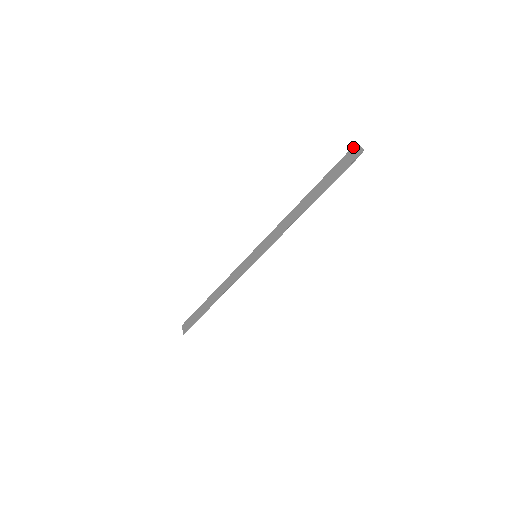
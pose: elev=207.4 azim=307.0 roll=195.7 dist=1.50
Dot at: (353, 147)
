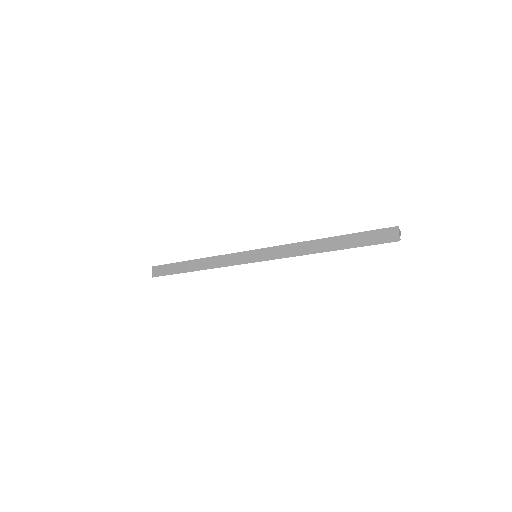
Dot at: (393, 228)
